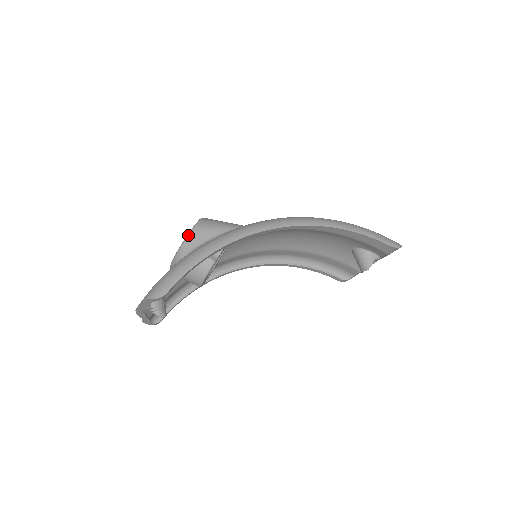
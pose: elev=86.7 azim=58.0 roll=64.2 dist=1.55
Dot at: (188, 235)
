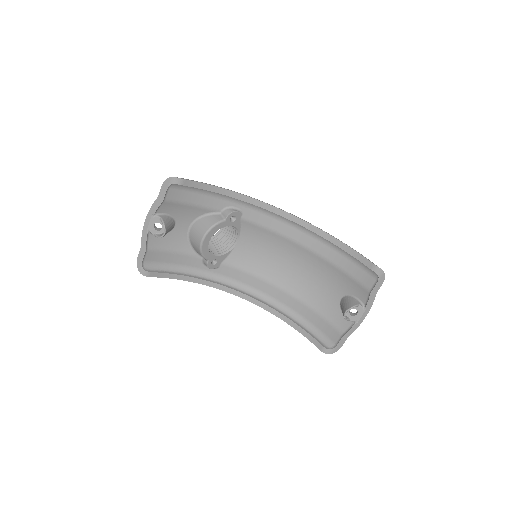
Dot at: occluded
